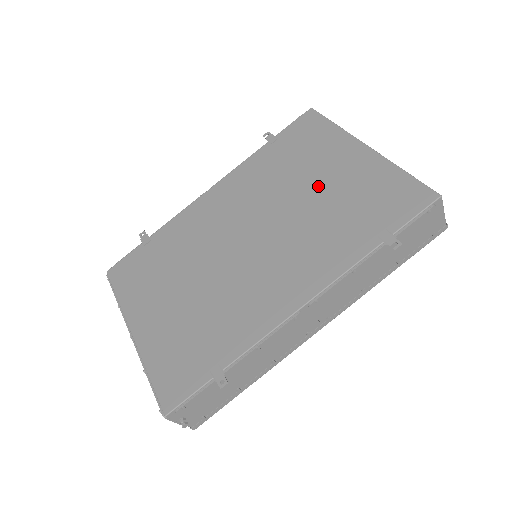
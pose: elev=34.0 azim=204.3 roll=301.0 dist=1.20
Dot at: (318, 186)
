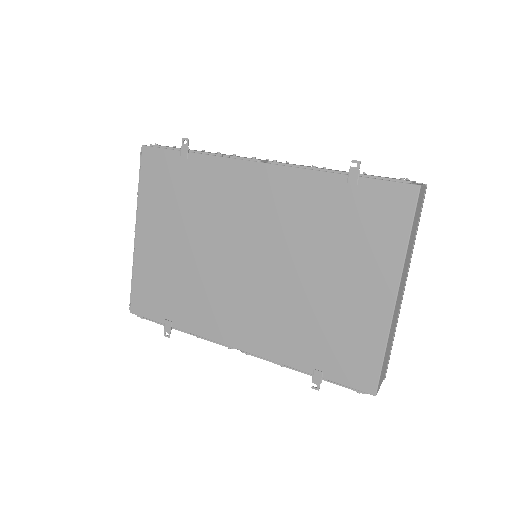
Dot at: (328, 283)
